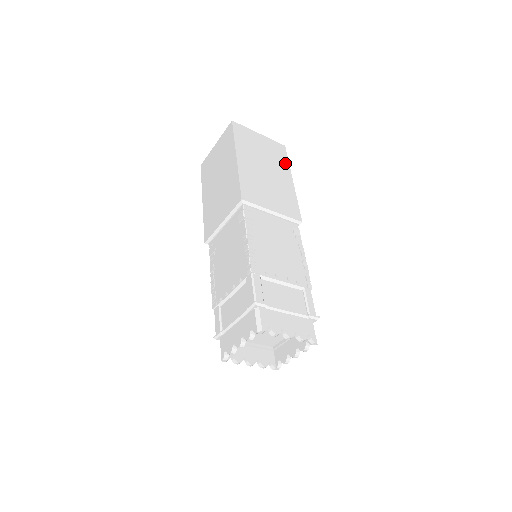
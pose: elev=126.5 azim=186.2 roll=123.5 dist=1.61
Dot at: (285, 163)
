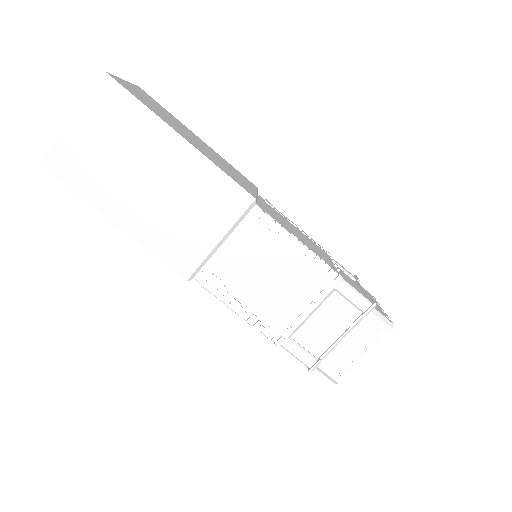
Dot at: (143, 117)
